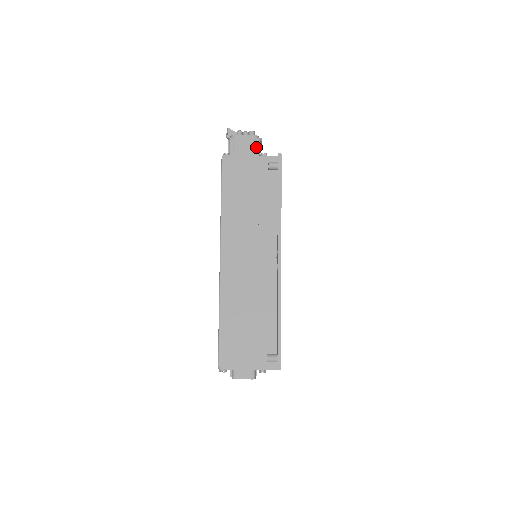
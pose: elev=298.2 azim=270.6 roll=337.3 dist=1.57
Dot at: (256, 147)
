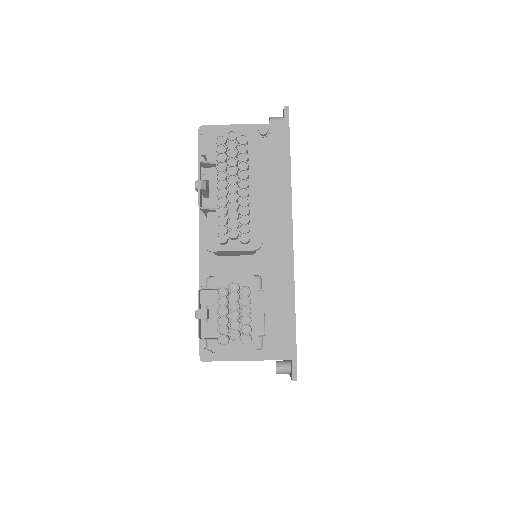
Dot at: occluded
